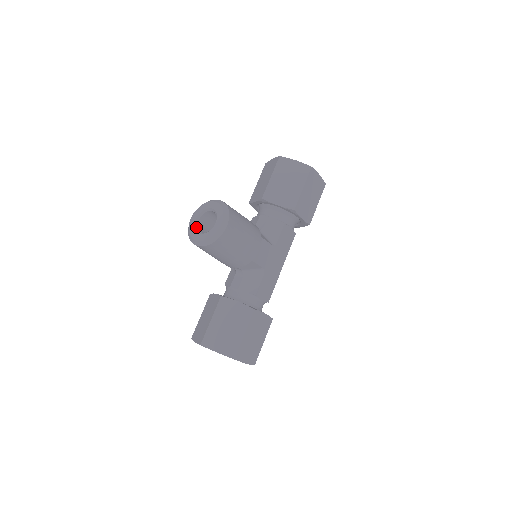
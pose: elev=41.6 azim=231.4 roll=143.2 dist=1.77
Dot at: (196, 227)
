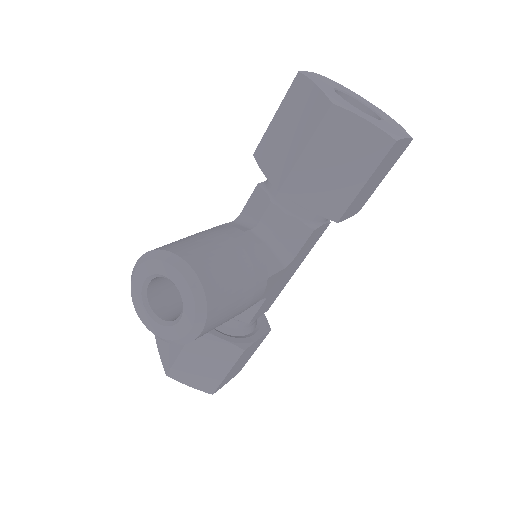
Dot at: (144, 298)
